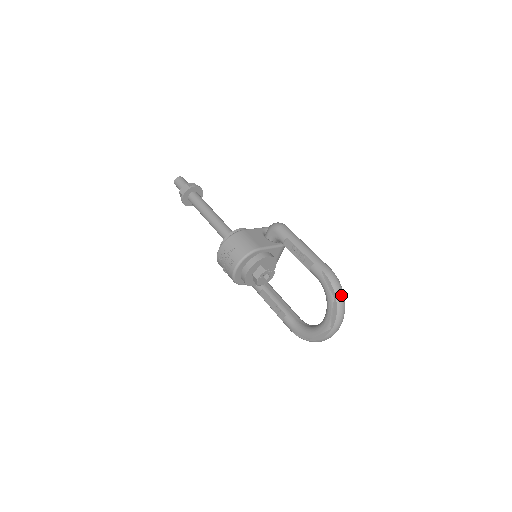
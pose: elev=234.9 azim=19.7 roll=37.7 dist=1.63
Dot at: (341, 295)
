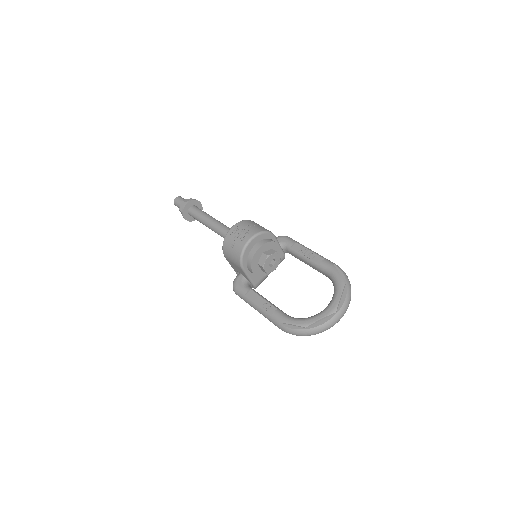
Dot at: (350, 285)
